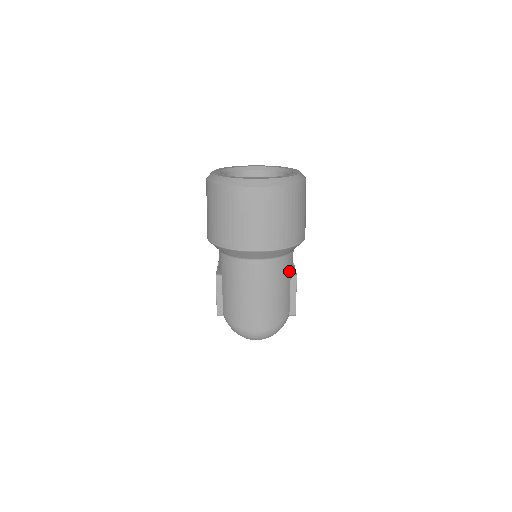
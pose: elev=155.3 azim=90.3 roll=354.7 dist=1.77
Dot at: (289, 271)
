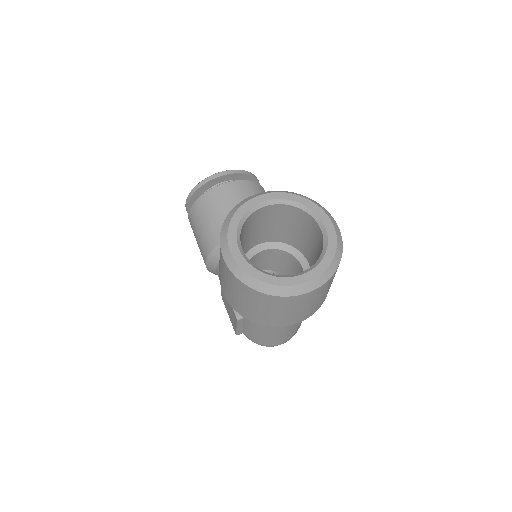
Dot at: occluded
